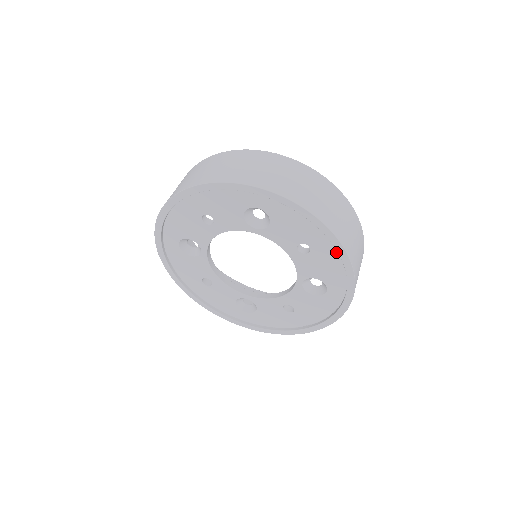
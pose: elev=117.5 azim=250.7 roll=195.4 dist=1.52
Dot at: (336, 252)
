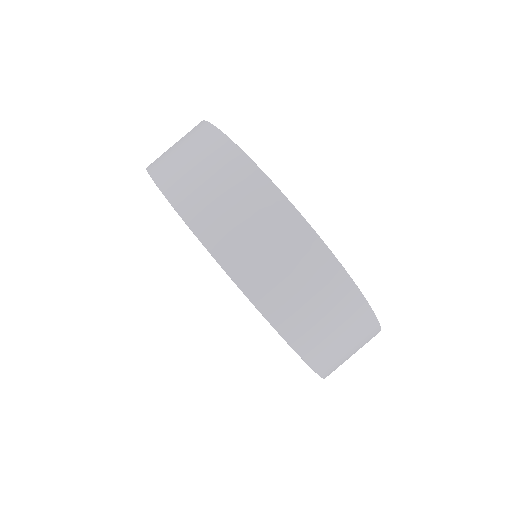
Dot at: occluded
